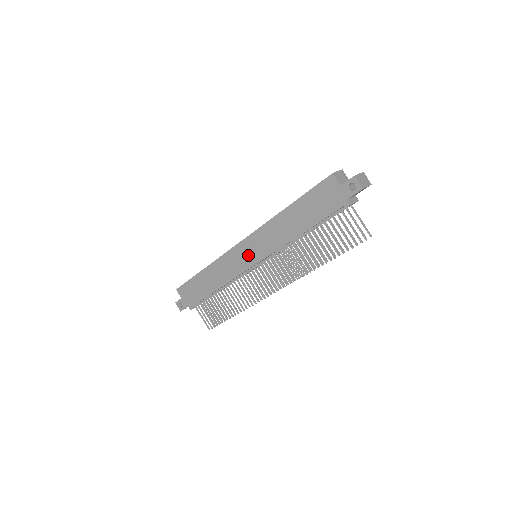
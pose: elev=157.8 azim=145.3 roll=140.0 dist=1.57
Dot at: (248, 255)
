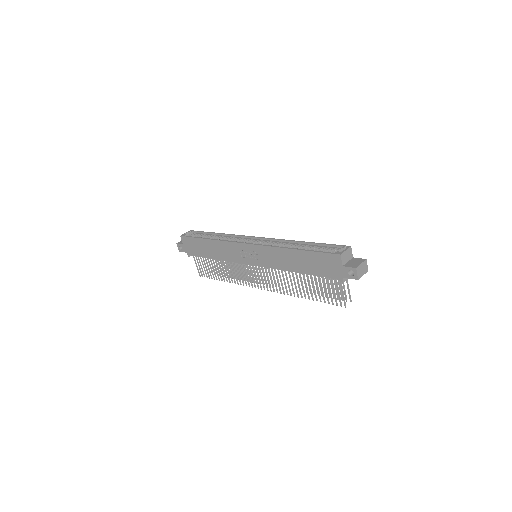
Dot at: (249, 256)
